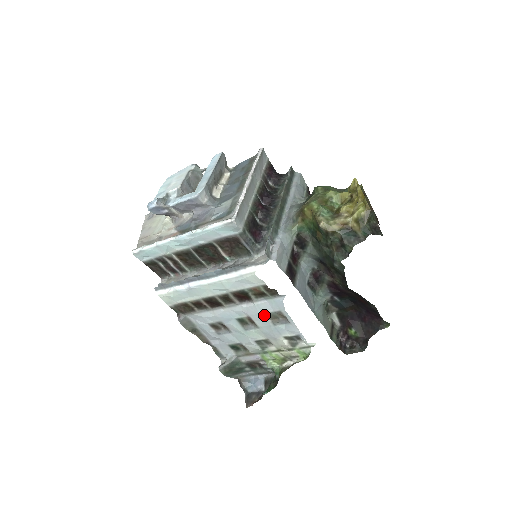
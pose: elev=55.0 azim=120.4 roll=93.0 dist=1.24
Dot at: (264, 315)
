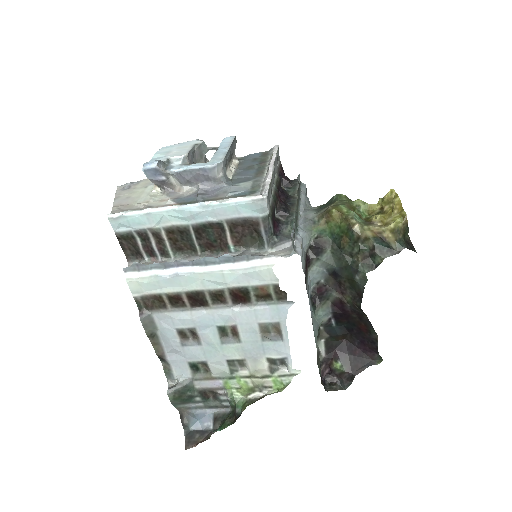
Dot at: (256, 325)
